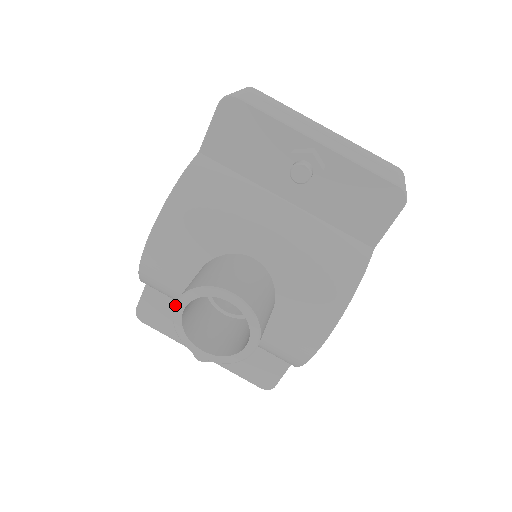
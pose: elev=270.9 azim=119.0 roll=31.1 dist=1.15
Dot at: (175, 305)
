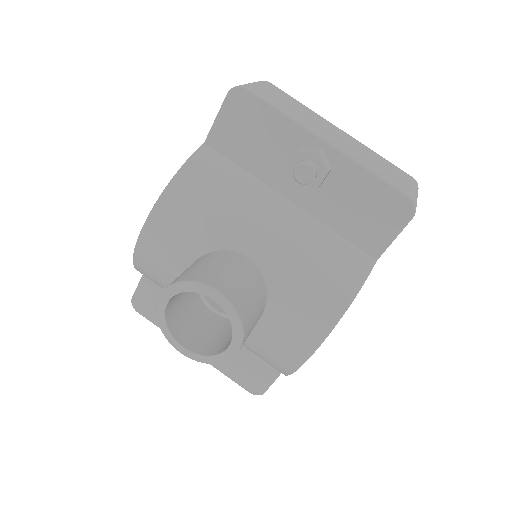
Dot at: (159, 297)
